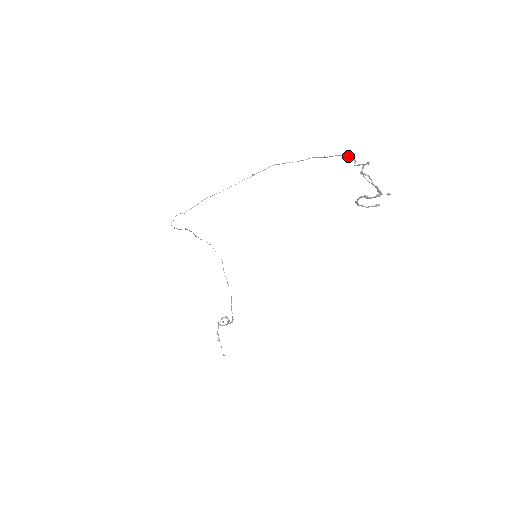
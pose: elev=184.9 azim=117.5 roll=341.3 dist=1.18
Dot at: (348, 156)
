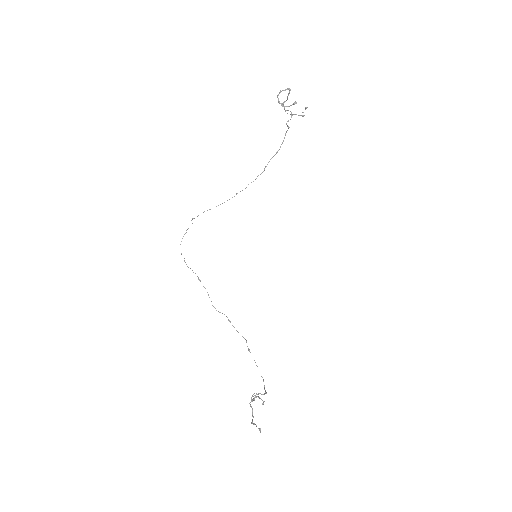
Dot at: occluded
